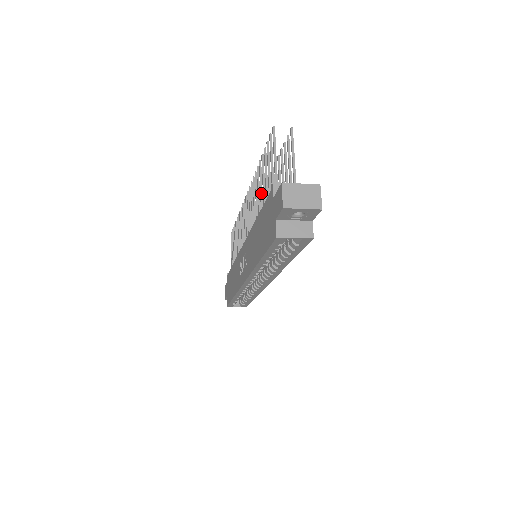
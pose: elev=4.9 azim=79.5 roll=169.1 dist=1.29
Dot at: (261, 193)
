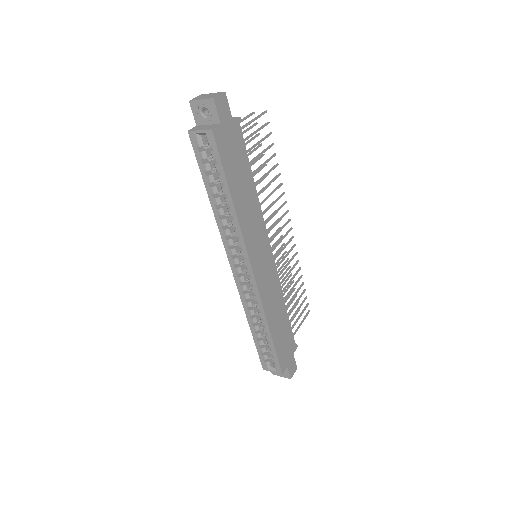
Dot at: occluded
